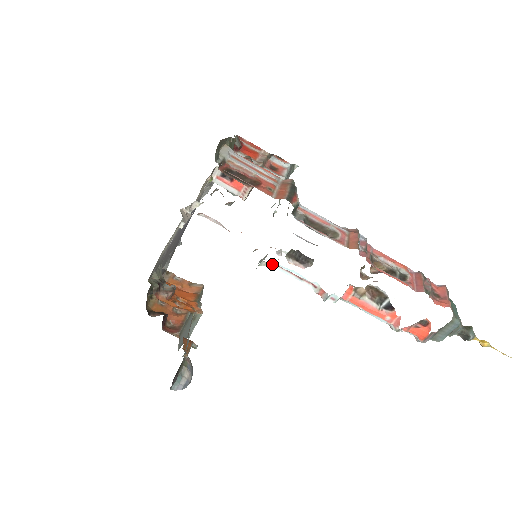
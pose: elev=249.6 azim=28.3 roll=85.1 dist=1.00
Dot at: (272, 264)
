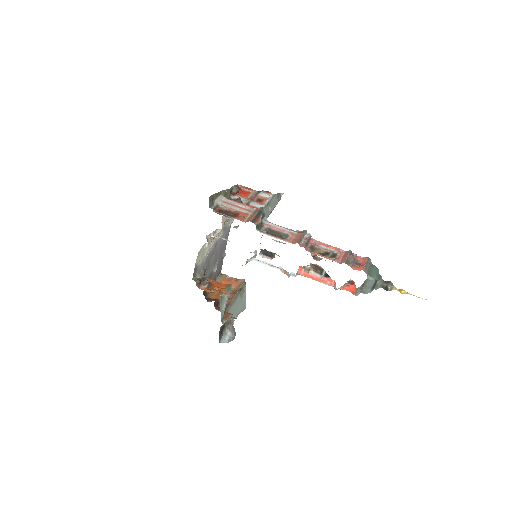
Dot at: (254, 260)
